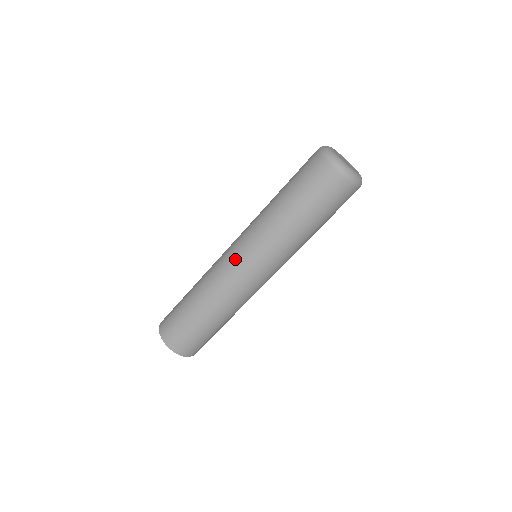
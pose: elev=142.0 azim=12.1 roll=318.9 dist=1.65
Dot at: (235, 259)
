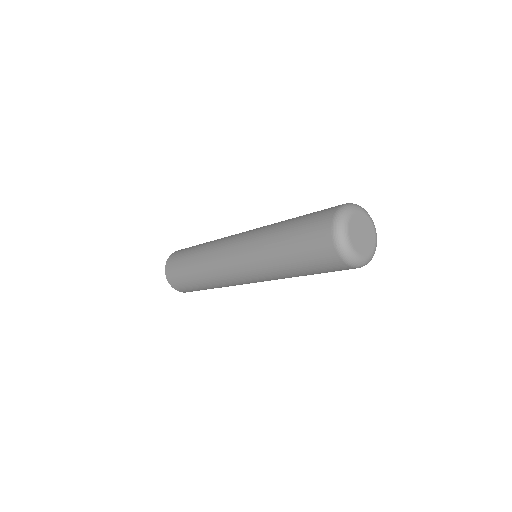
Dot at: (235, 237)
